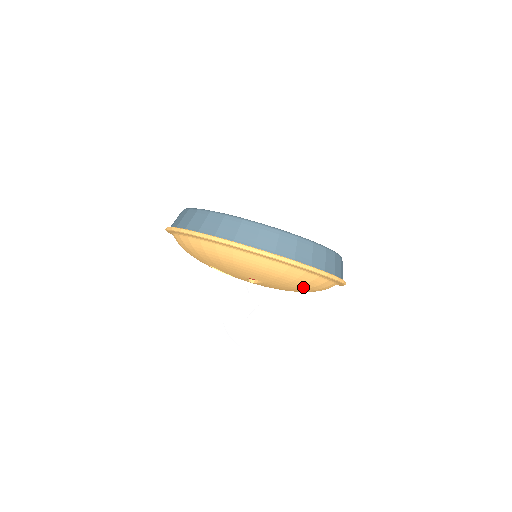
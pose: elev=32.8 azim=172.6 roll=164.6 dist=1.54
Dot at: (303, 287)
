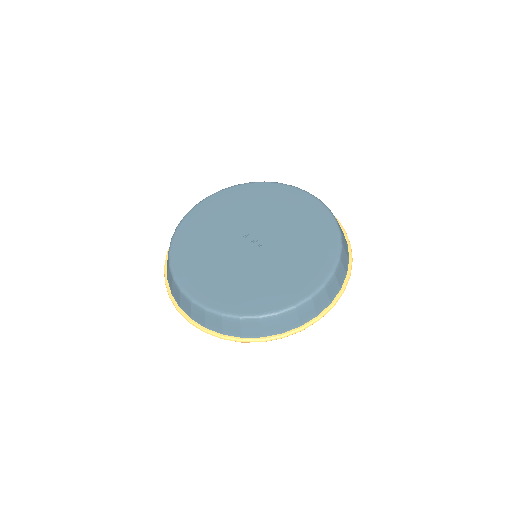
Dot at: occluded
